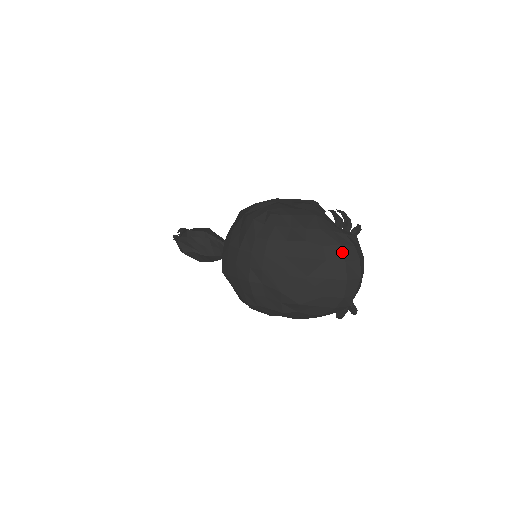
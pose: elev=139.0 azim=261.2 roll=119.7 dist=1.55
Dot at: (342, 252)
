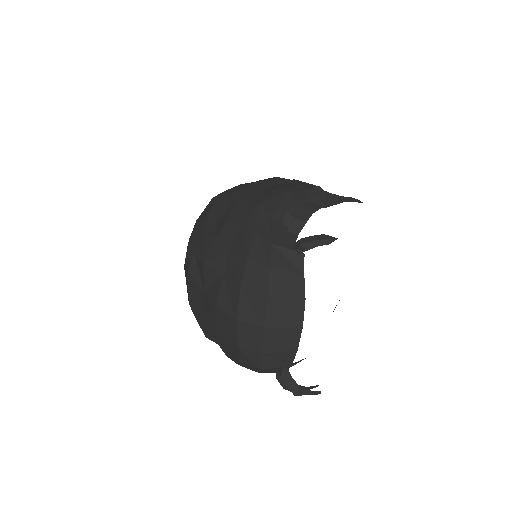
Dot at: (243, 270)
